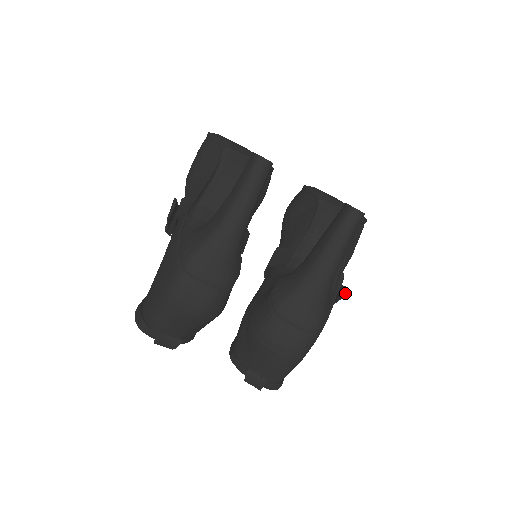
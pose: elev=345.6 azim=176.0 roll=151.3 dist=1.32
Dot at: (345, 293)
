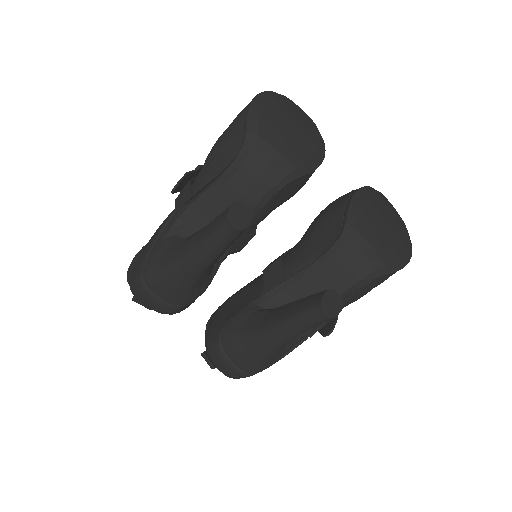
Dot at: (324, 335)
